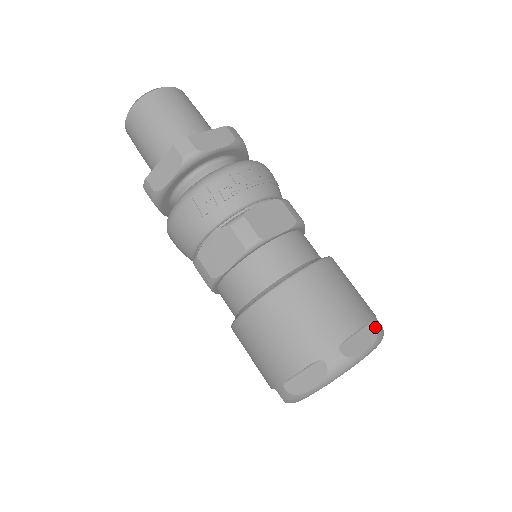
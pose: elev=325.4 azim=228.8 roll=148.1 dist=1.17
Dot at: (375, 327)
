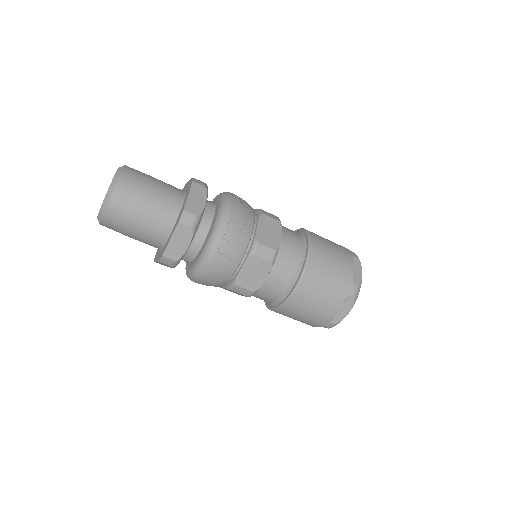
Dot at: (356, 257)
